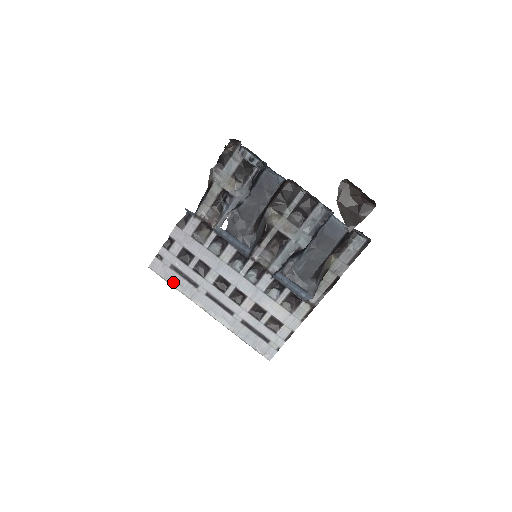
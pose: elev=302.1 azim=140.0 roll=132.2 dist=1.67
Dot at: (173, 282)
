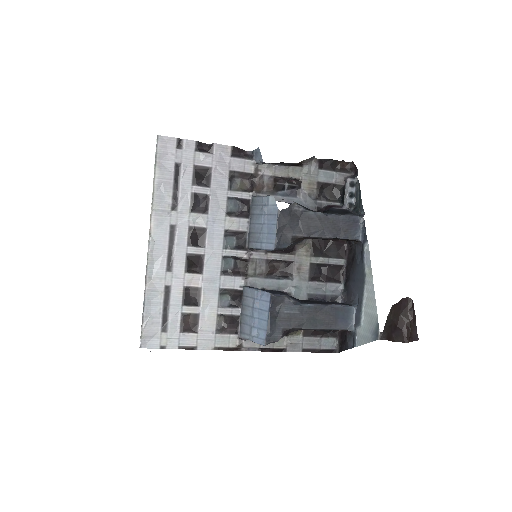
Dot at: (159, 176)
